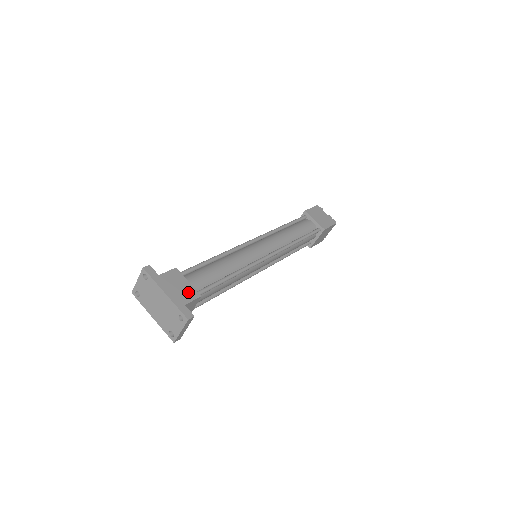
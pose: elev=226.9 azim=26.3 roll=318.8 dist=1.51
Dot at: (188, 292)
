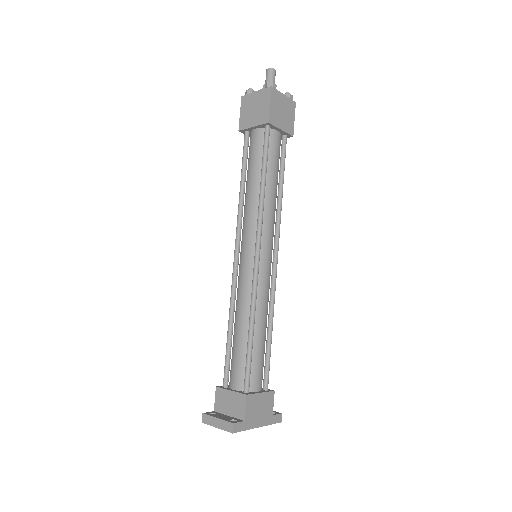
Dot at: (267, 402)
